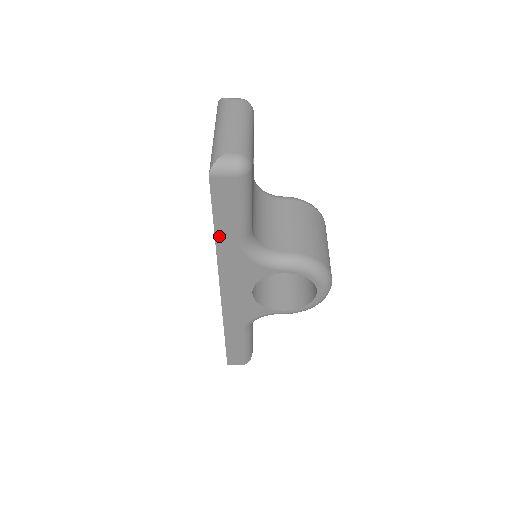
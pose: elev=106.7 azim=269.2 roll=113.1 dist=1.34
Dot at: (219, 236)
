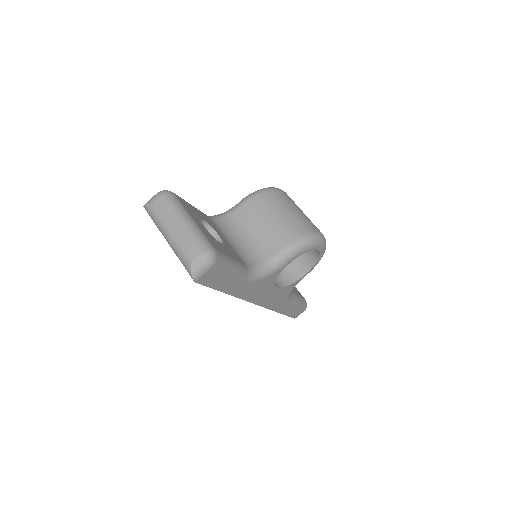
Dot at: (230, 292)
